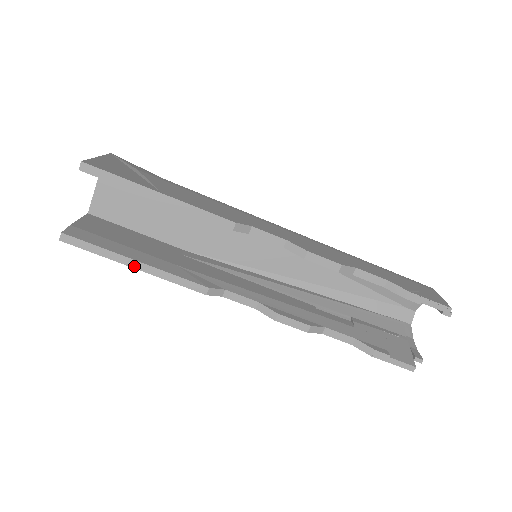
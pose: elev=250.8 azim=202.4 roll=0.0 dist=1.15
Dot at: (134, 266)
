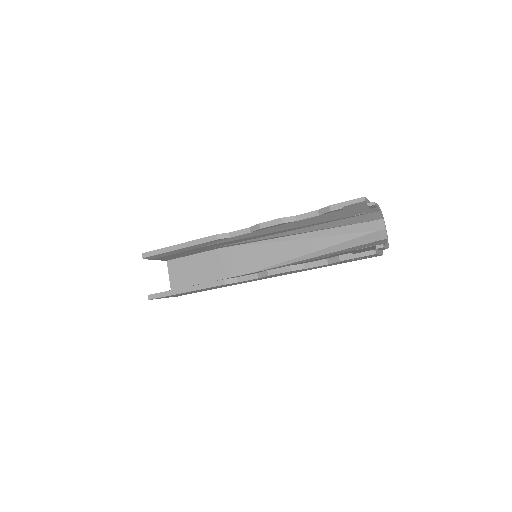
Dot at: (184, 291)
